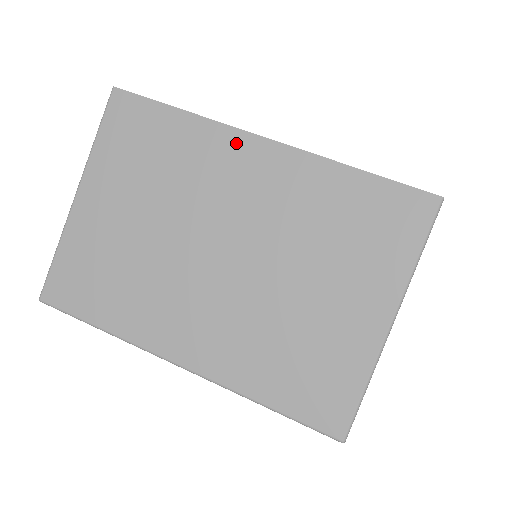
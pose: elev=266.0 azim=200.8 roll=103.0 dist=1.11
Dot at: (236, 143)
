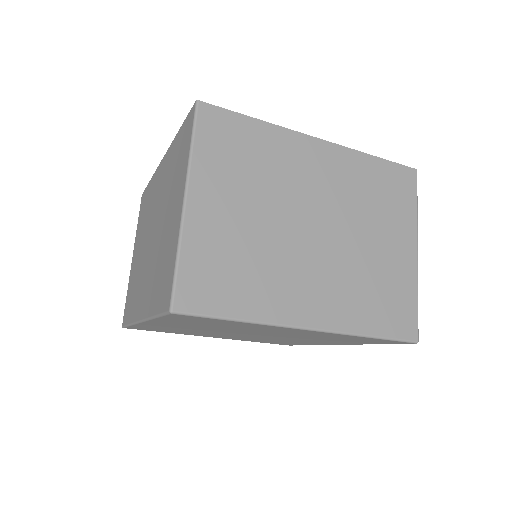
Dot at: (158, 173)
